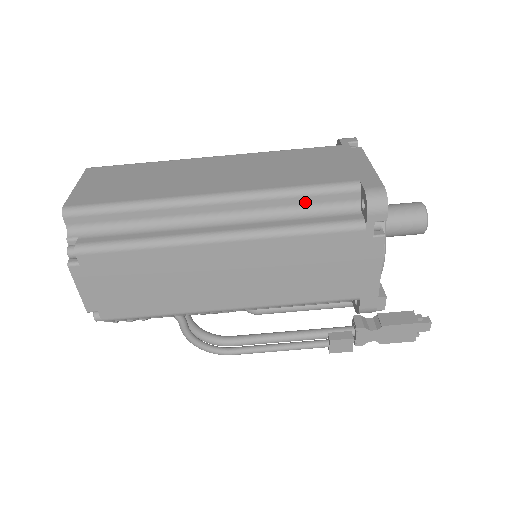
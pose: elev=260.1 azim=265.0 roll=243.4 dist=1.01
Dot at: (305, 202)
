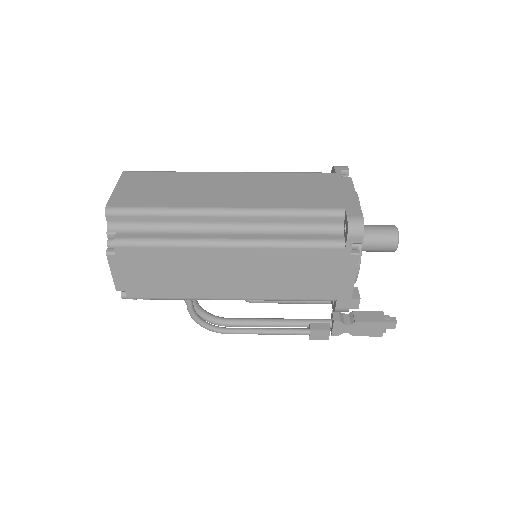
Dot at: (300, 221)
